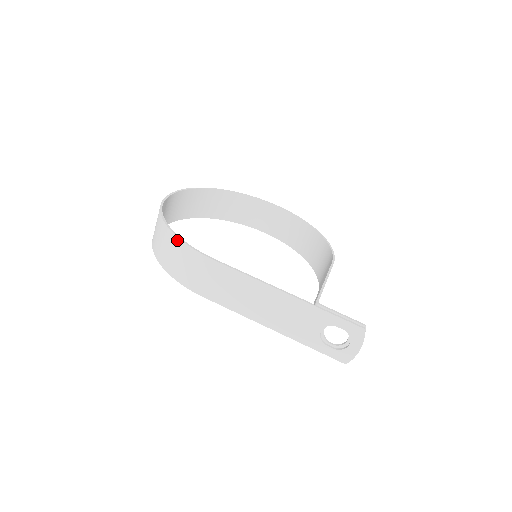
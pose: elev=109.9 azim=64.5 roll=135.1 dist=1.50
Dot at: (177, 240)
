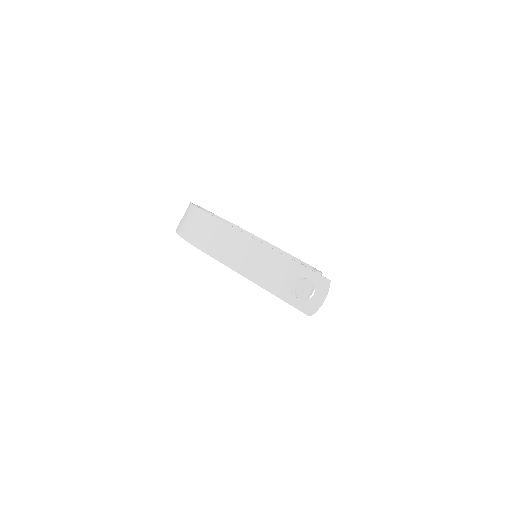
Dot at: (196, 209)
